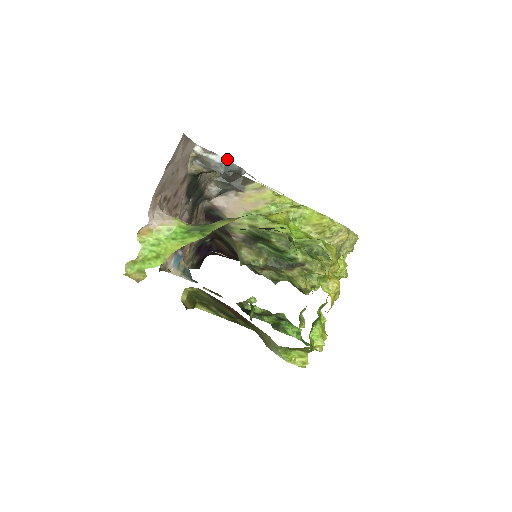
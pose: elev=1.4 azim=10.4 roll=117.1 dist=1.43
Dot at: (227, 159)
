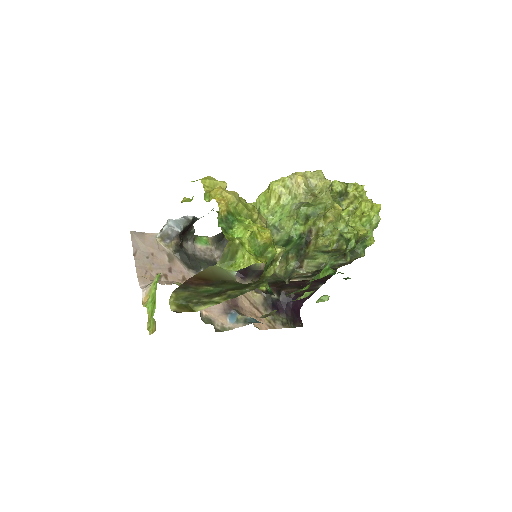
Dot at: (168, 220)
